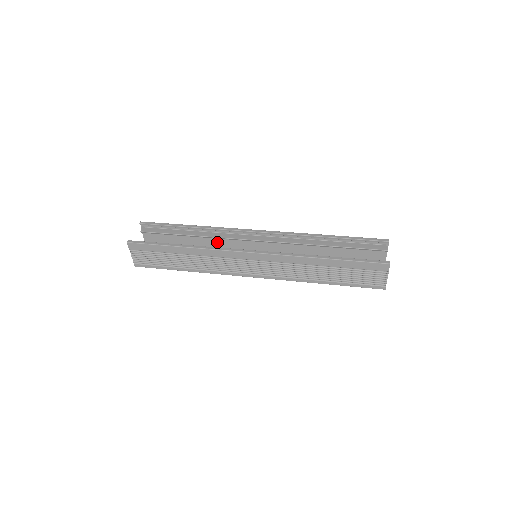
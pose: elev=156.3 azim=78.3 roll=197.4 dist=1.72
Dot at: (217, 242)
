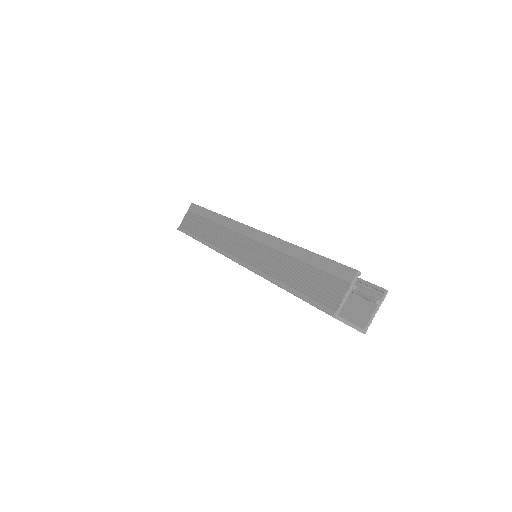
Dot at: occluded
